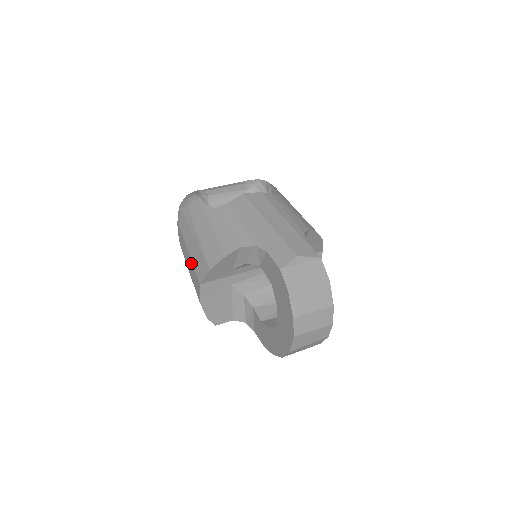
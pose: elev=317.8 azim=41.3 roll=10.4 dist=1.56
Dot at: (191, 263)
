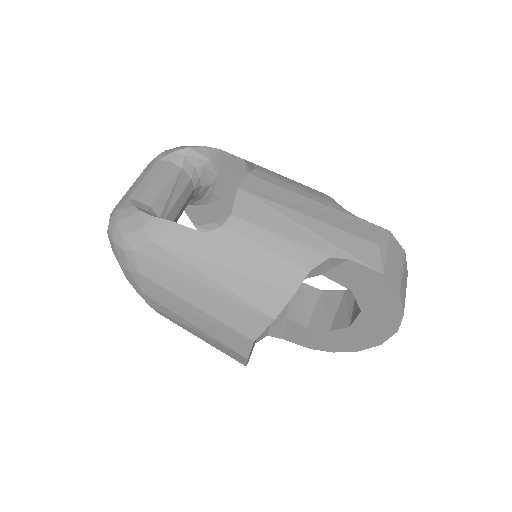
Dot at: (211, 320)
